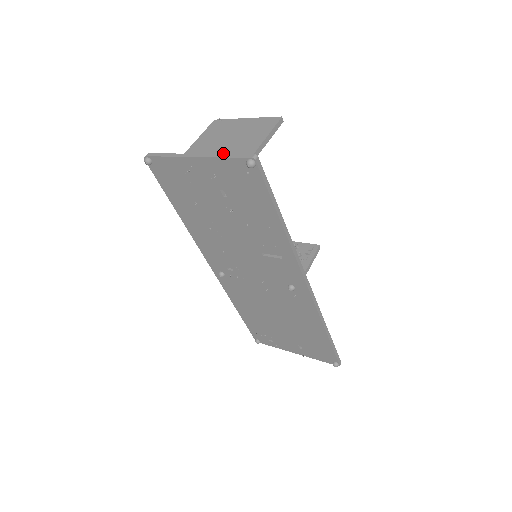
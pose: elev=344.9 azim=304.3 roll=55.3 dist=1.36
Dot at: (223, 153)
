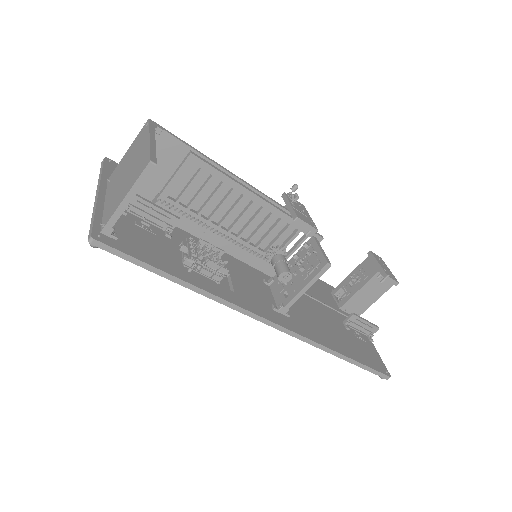
Dot at: (109, 200)
